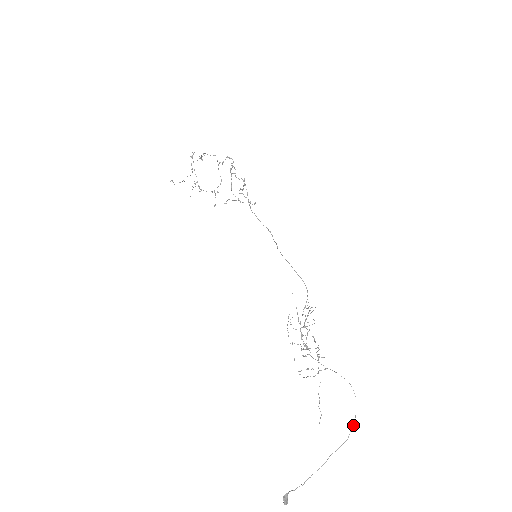
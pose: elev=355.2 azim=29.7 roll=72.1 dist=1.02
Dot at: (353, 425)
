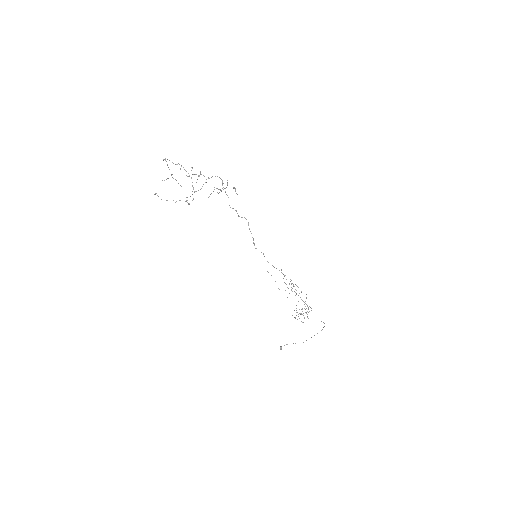
Dot at: occluded
